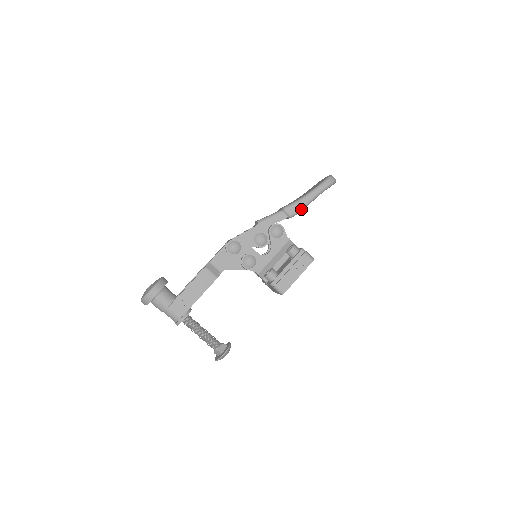
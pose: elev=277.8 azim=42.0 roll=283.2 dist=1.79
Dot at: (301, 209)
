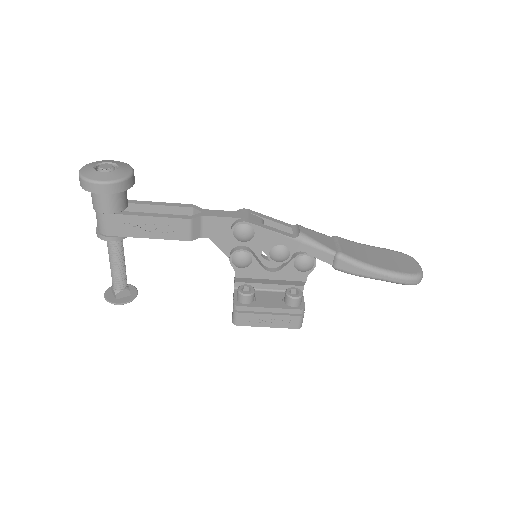
Dot at: (353, 274)
